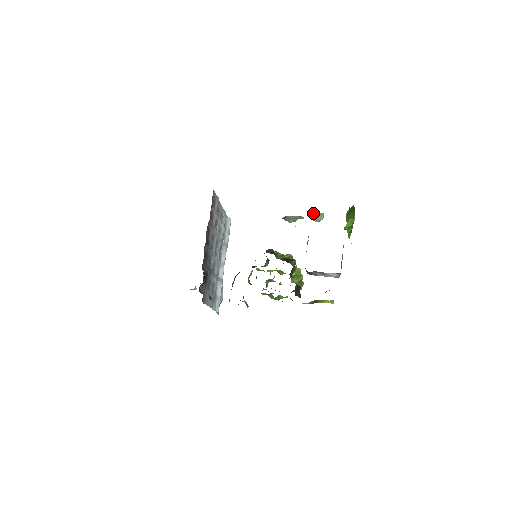
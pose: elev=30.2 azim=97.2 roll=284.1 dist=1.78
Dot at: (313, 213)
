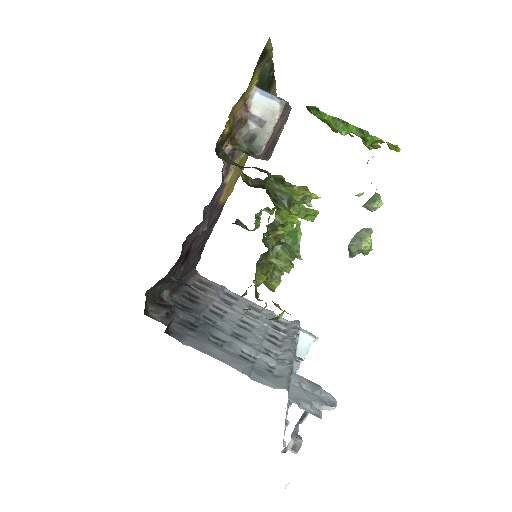
Dot at: (362, 206)
